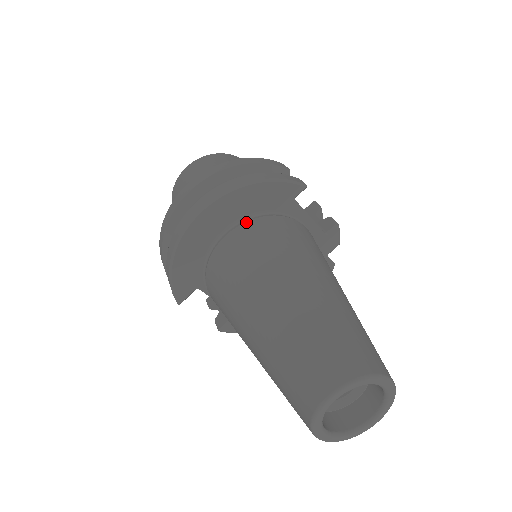
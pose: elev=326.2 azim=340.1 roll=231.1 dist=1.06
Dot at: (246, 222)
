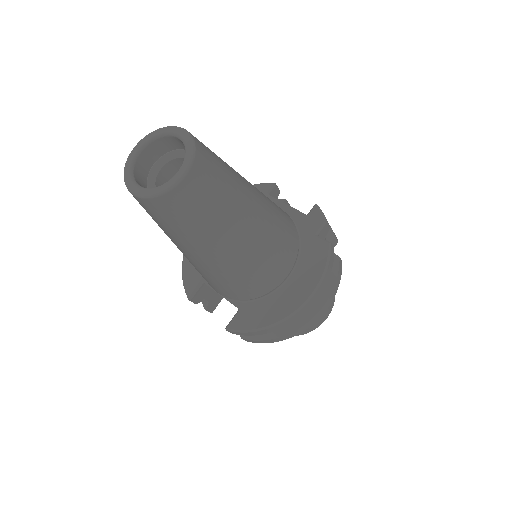
Dot at: occluded
